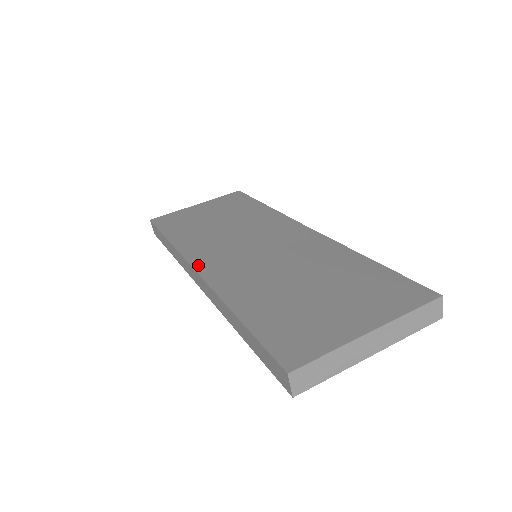
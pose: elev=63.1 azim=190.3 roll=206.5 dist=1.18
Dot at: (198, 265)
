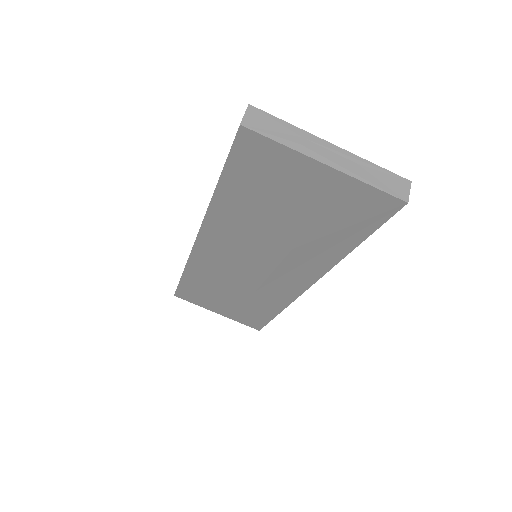
Dot at: occluded
